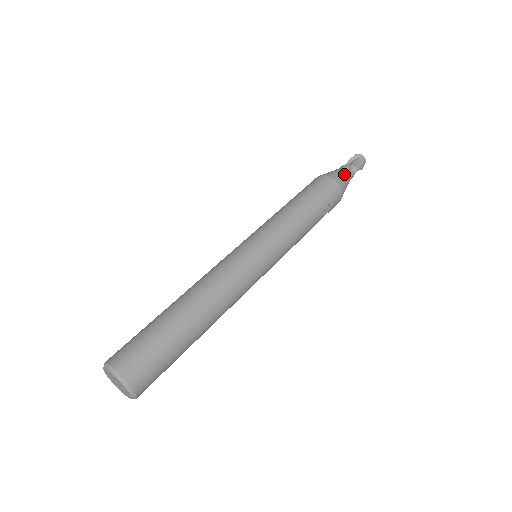
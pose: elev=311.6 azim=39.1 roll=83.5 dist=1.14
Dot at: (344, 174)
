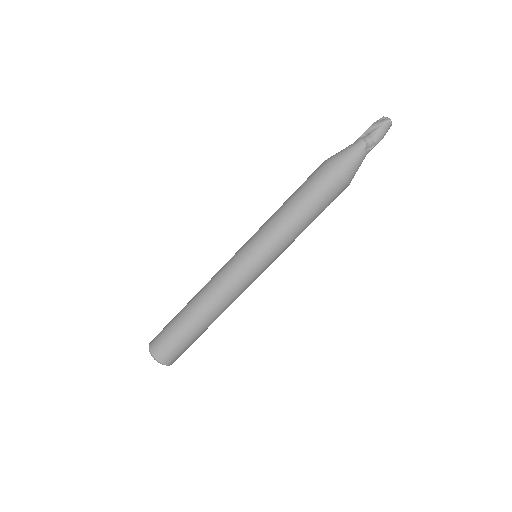
Dot at: (356, 160)
